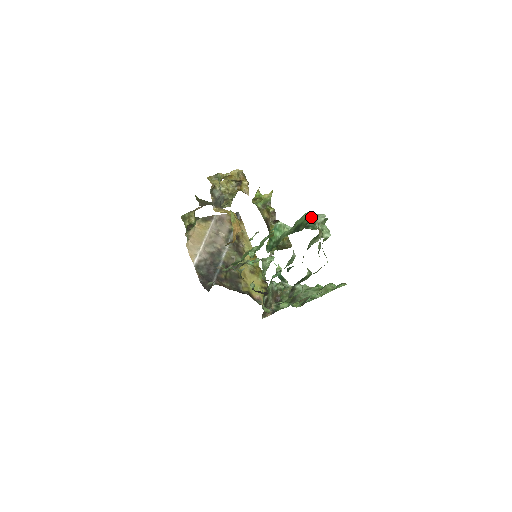
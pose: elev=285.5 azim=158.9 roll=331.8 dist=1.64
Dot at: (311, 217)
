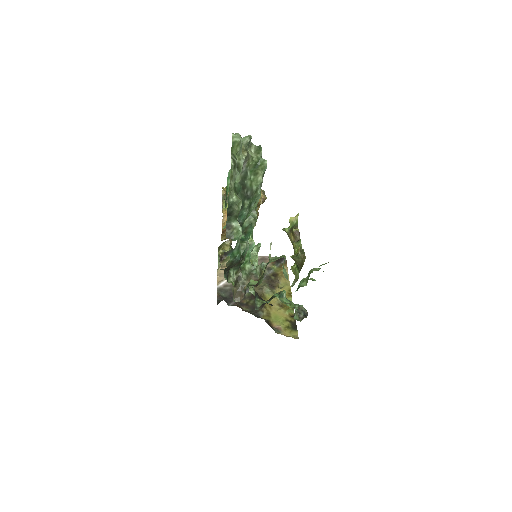
Dot at: occluded
